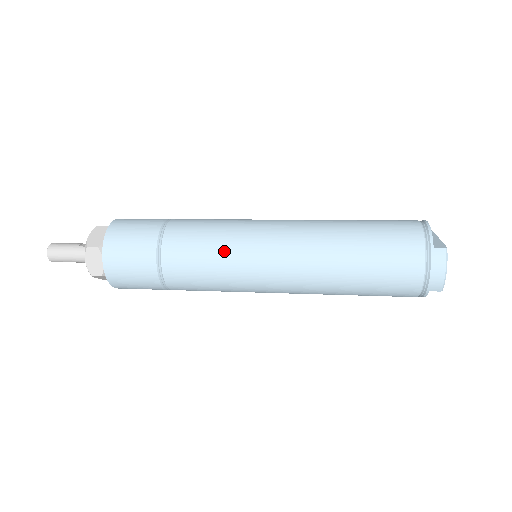
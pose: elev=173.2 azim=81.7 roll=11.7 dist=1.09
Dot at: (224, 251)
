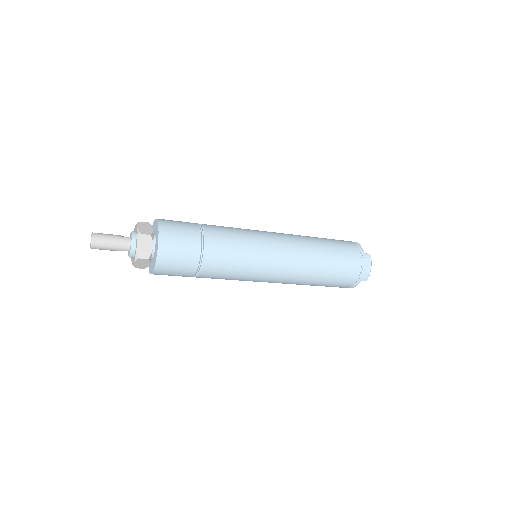
Dot at: (249, 245)
